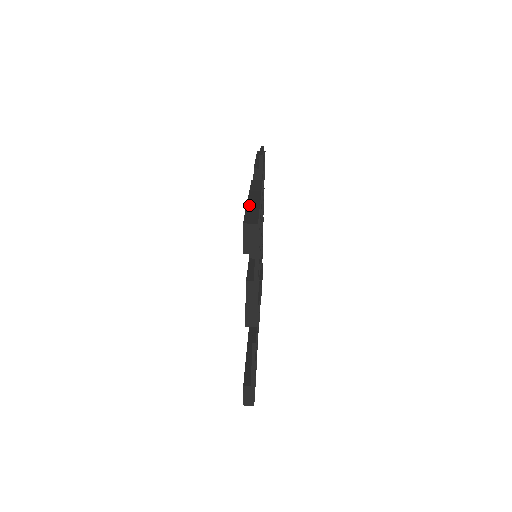
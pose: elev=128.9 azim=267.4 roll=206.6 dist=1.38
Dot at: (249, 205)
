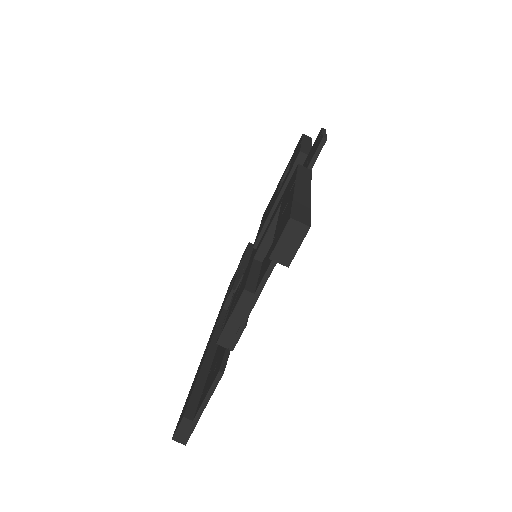
Dot at: (297, 194)
